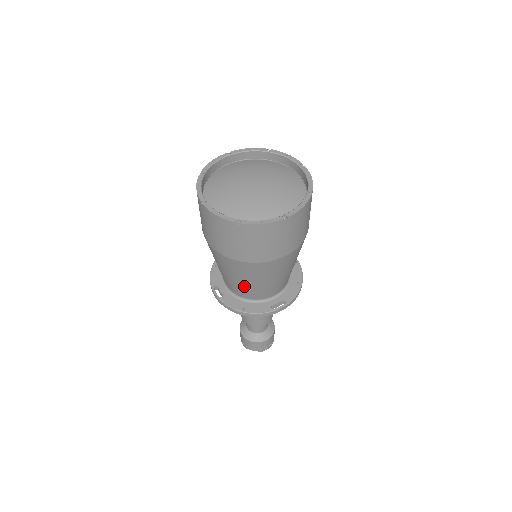
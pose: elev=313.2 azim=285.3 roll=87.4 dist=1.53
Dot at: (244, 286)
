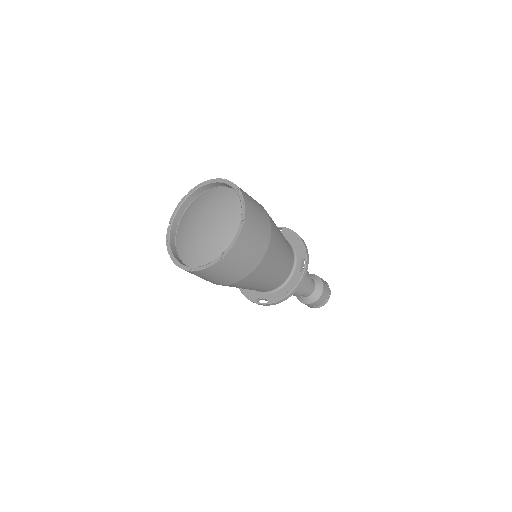
Dot at: occluded
